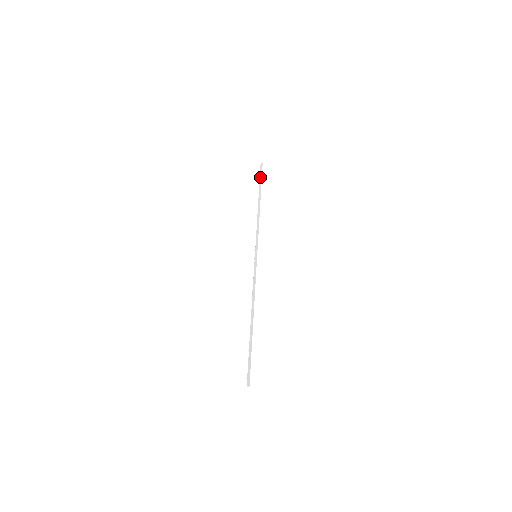
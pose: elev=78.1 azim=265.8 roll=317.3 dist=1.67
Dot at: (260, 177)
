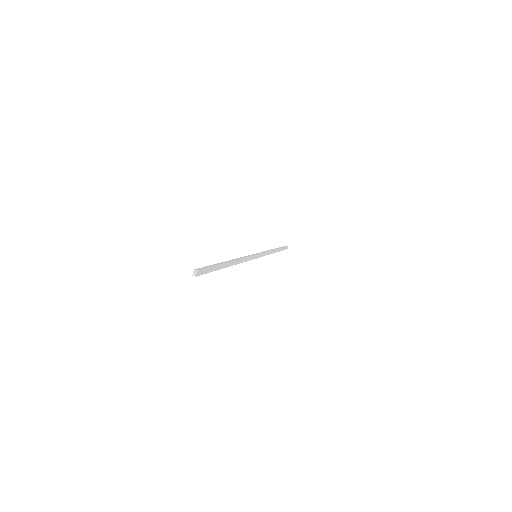
Dot at: occluded
